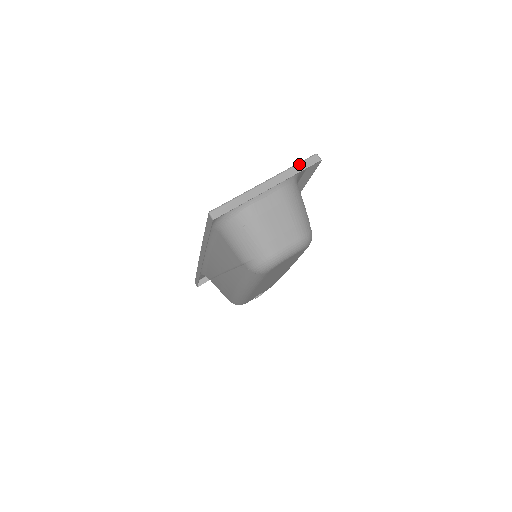
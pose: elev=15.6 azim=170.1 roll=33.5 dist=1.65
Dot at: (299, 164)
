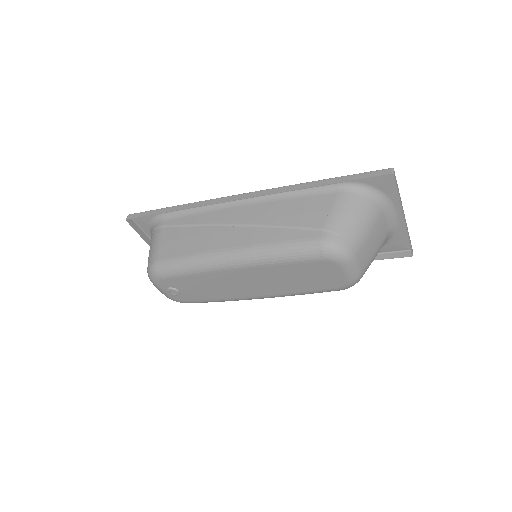
Dot at: occluded
